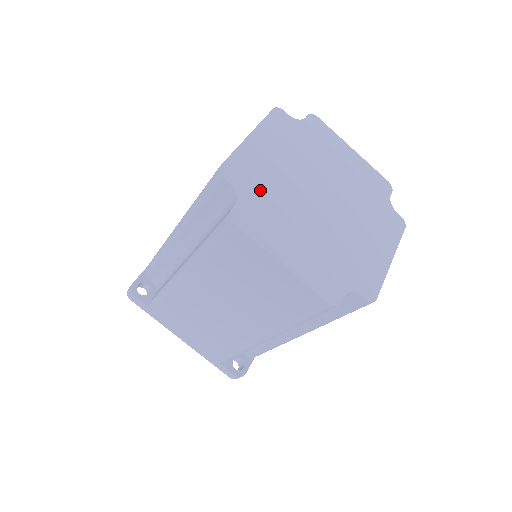
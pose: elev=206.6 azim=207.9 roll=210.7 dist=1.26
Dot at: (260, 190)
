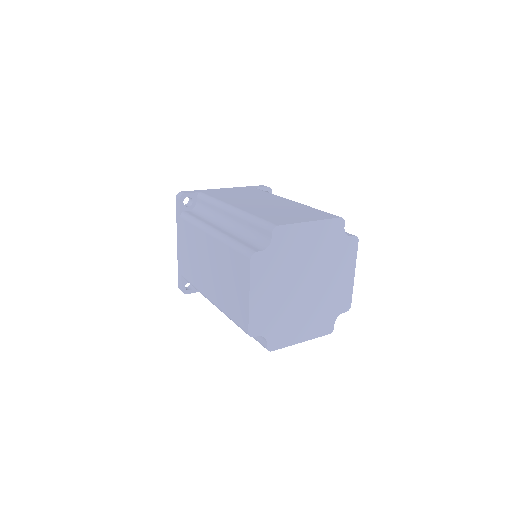
Dot at: (273, 321)
